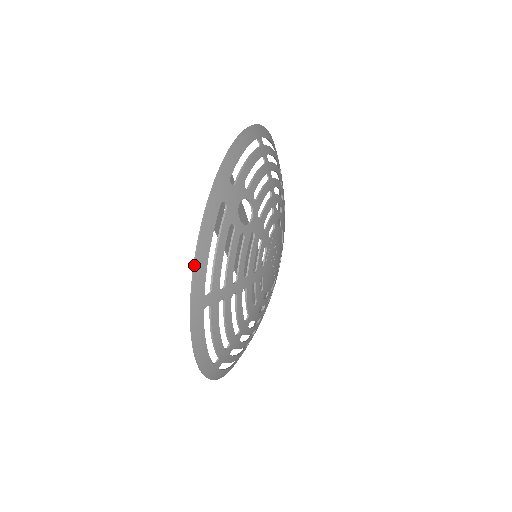
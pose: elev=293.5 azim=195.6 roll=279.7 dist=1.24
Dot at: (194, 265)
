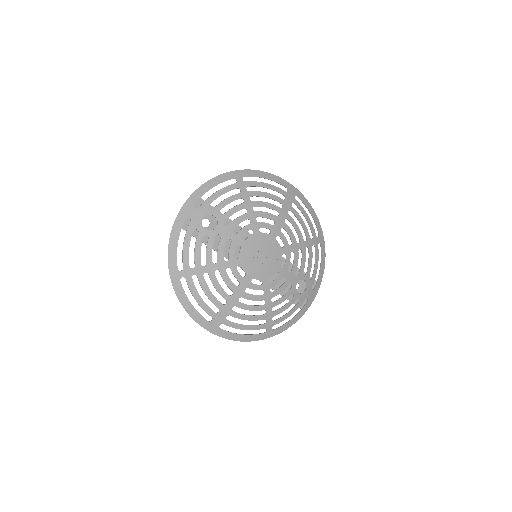
Dot at: (168, 252)
